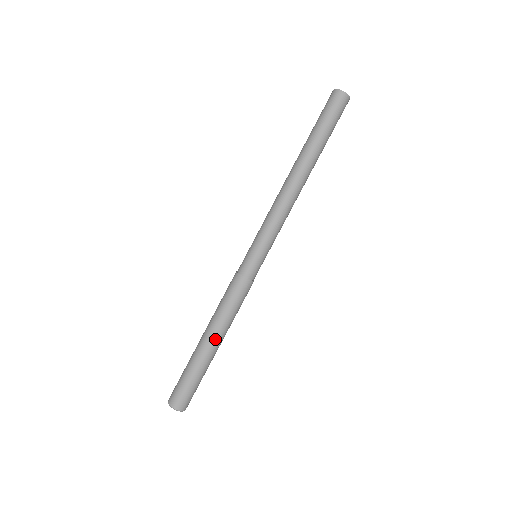
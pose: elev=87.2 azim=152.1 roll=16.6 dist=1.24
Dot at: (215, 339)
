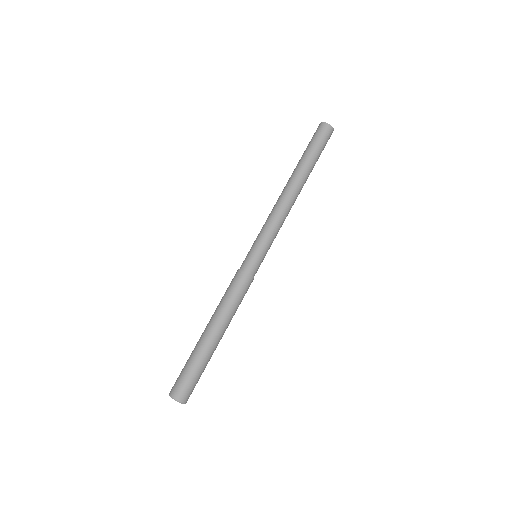
Dot at: (210, 325)
